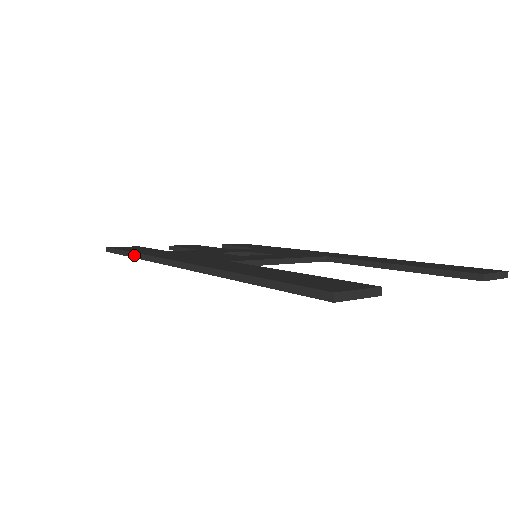
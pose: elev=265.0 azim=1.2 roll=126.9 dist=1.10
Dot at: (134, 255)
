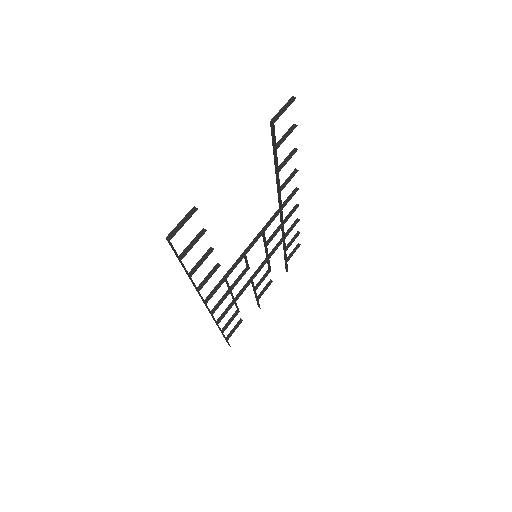
Dot at: (221, 331)
